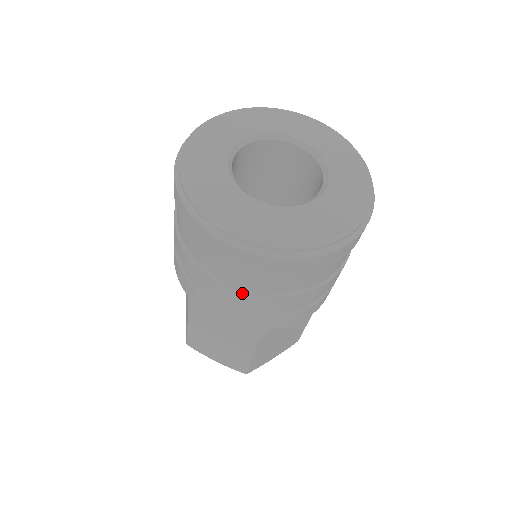
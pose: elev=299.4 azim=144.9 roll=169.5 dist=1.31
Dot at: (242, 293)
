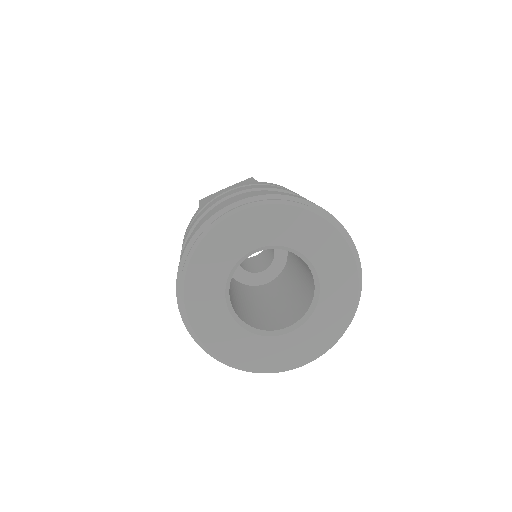
Dot at: occluded
